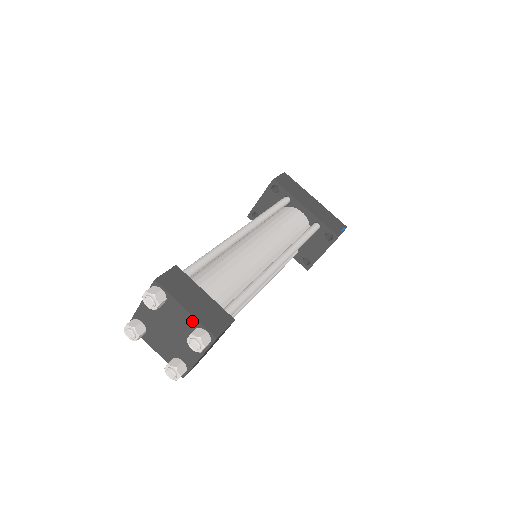
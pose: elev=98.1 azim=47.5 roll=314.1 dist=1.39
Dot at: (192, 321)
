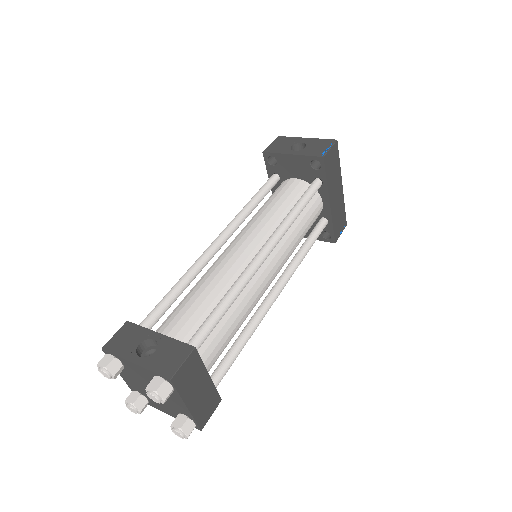
Dot at: (186, 412)
